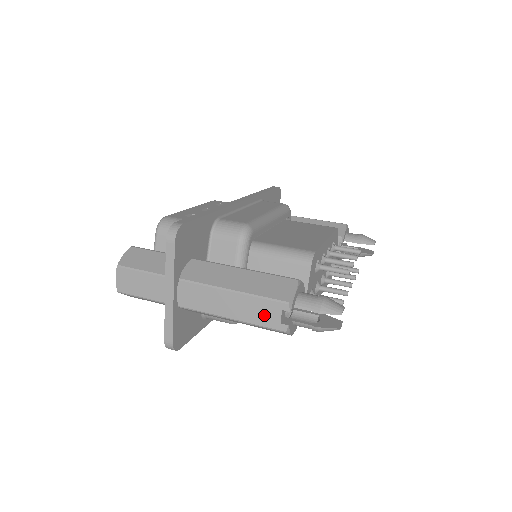
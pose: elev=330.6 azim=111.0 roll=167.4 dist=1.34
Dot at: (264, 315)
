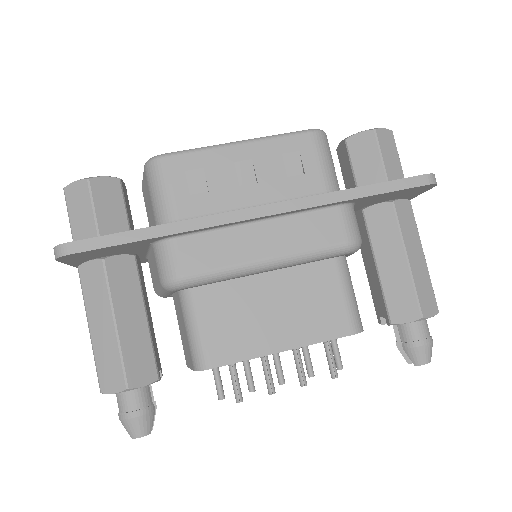
Dot at: occluded
